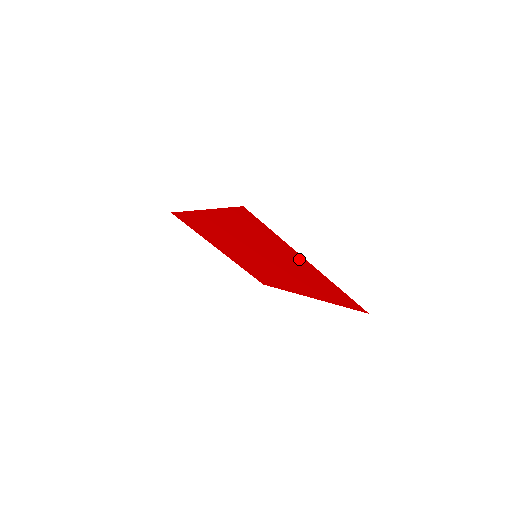
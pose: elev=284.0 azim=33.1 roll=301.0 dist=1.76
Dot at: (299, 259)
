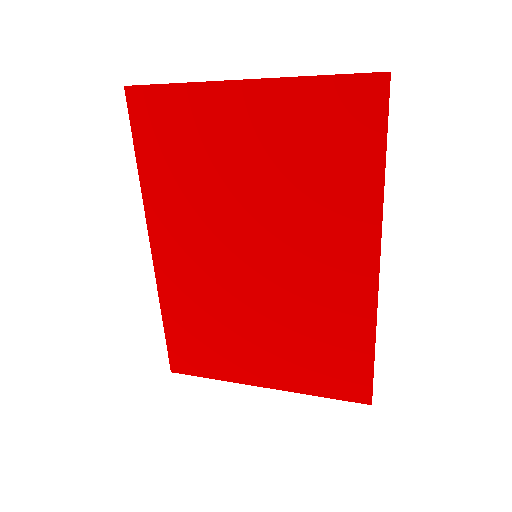
Dot at: (236, 102)
